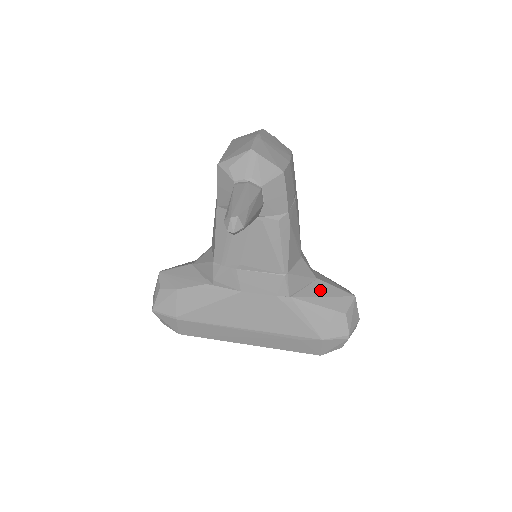
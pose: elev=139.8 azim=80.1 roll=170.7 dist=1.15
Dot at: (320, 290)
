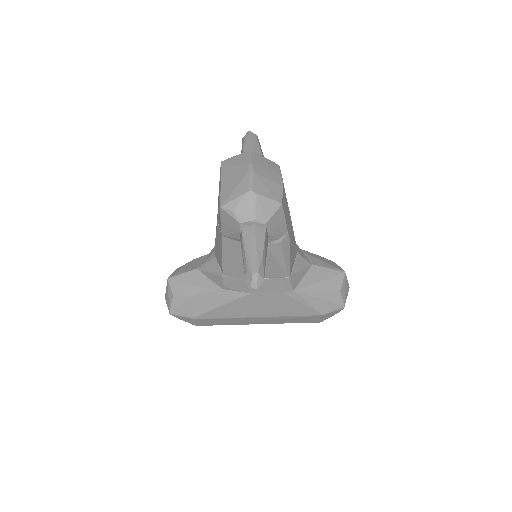
Dot at: (316, 276)
